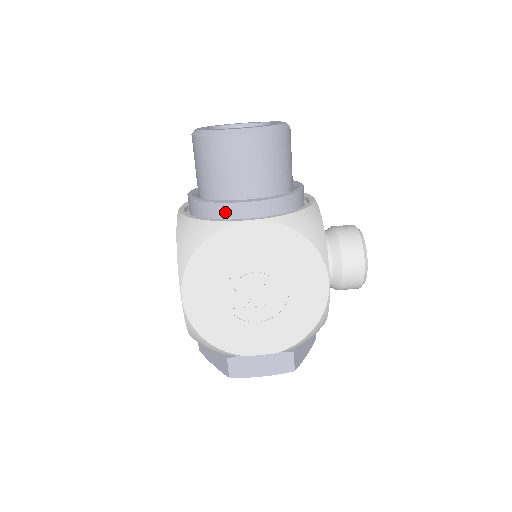
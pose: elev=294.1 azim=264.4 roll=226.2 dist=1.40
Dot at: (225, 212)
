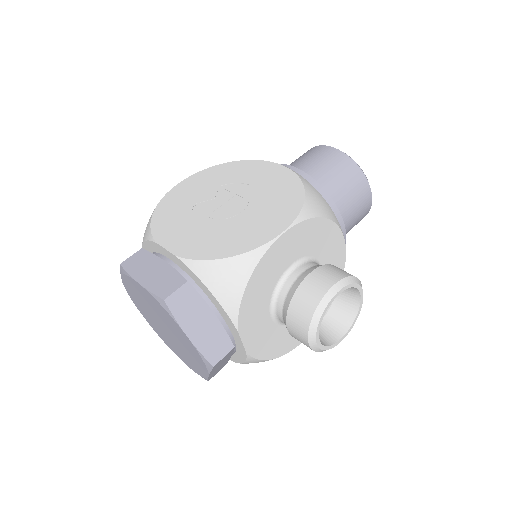
Dot at: occluded
